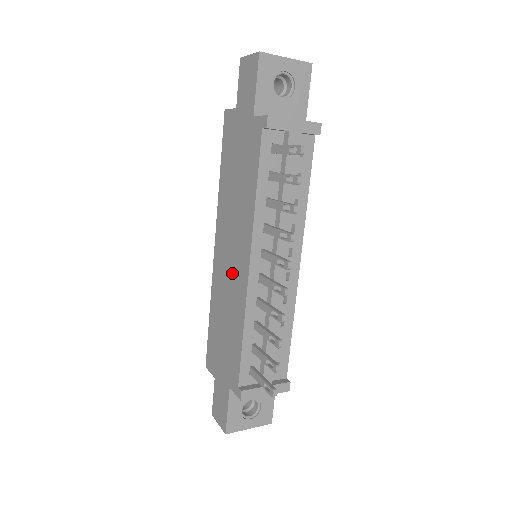
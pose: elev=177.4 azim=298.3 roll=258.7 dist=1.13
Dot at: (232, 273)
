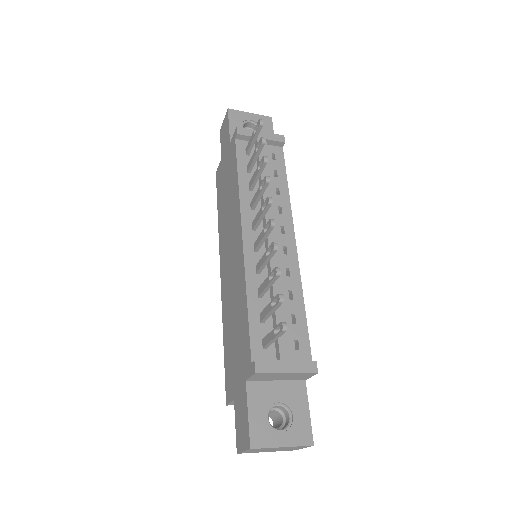
Dot at: (233, 266)
